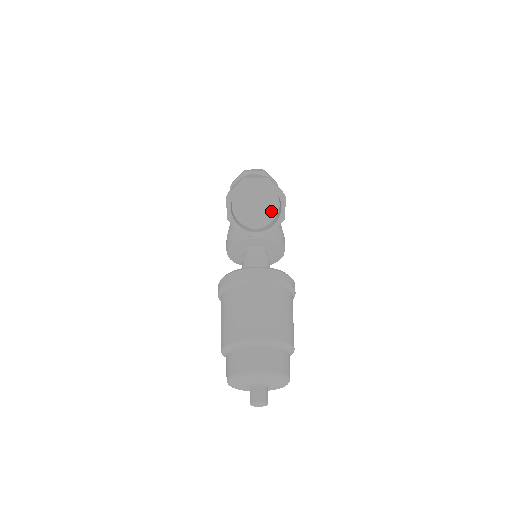
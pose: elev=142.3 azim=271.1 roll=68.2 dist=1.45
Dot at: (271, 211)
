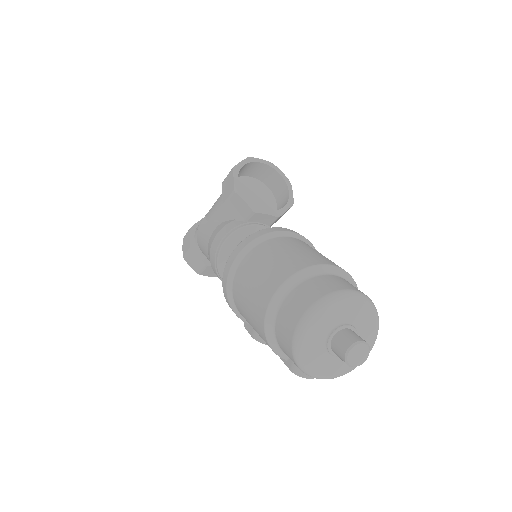
Dot at: (269, 209)
